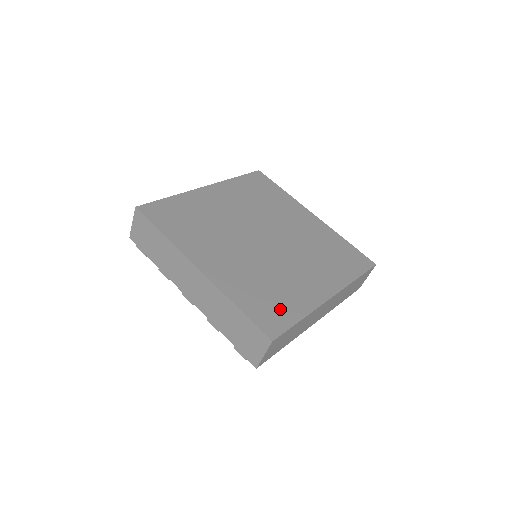
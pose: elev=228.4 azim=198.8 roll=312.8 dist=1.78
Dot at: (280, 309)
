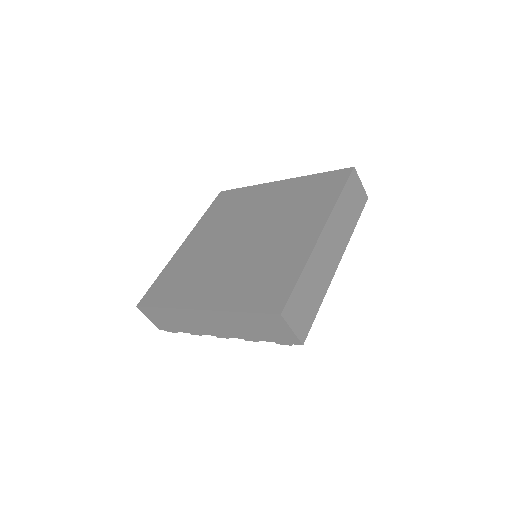
Dot at: (278, 282)
